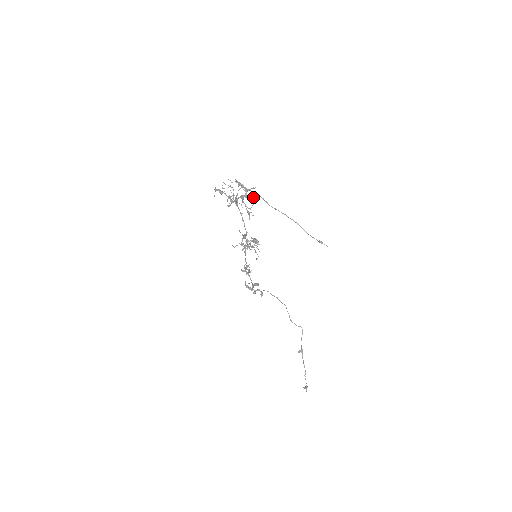
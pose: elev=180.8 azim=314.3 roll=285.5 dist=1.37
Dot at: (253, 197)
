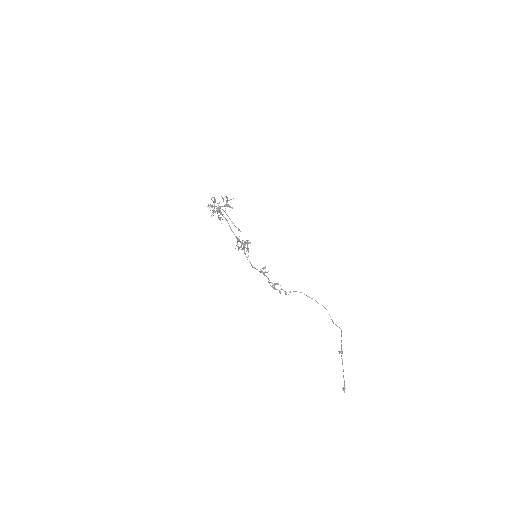
Dot at: (230, 206)
